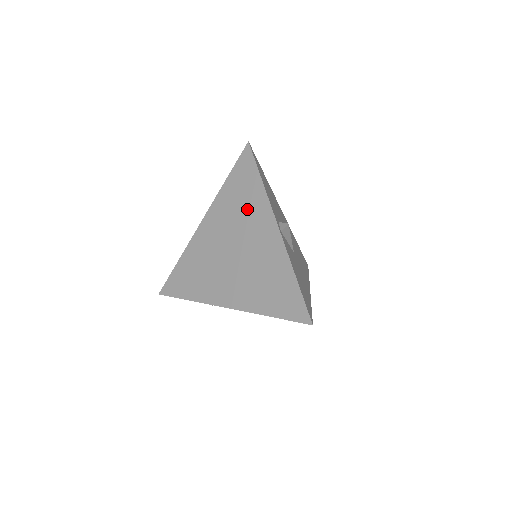
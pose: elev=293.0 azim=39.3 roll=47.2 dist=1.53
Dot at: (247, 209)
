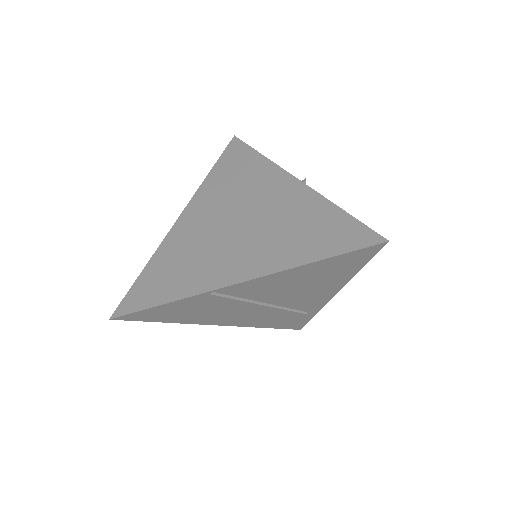
Dot at: (247, 180)
